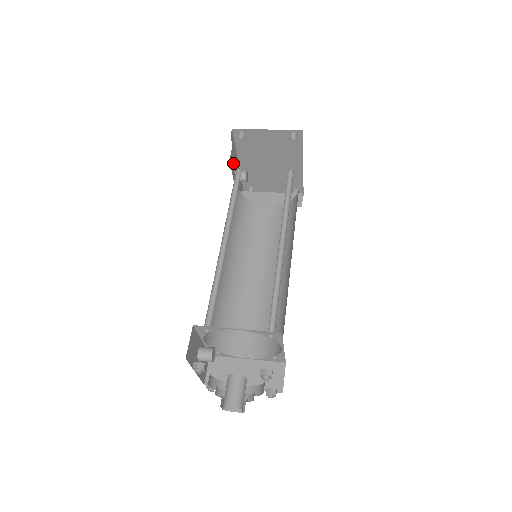
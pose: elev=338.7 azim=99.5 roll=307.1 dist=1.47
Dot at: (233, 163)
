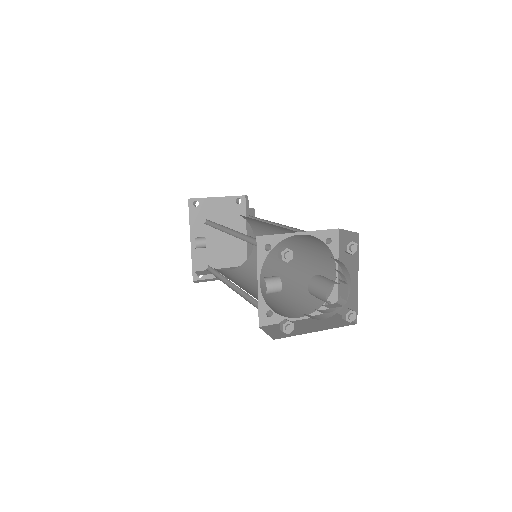
Dot at: occluded
